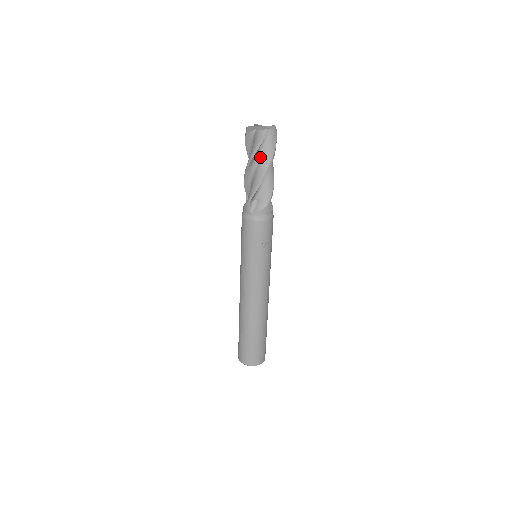
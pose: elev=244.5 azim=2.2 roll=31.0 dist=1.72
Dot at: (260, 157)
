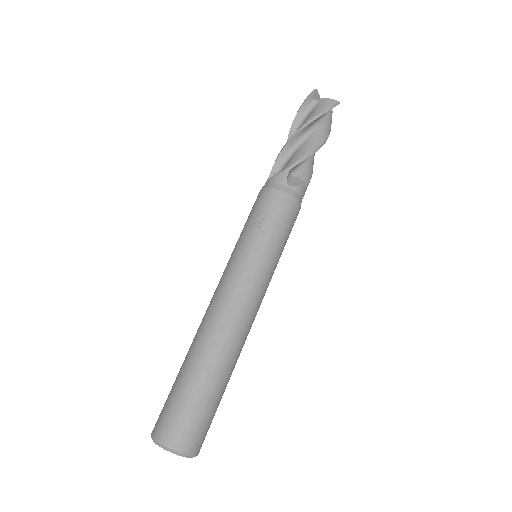
Dot at: occluded
